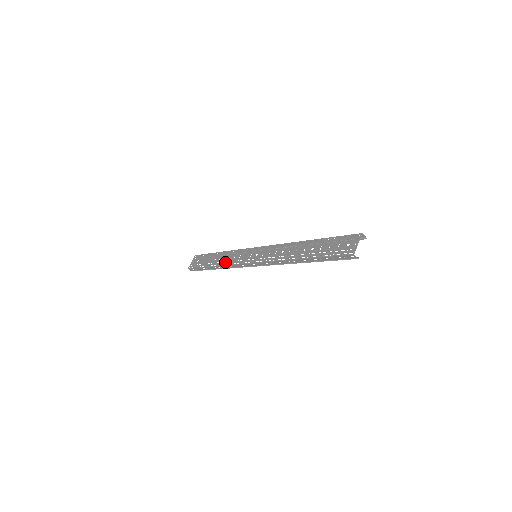
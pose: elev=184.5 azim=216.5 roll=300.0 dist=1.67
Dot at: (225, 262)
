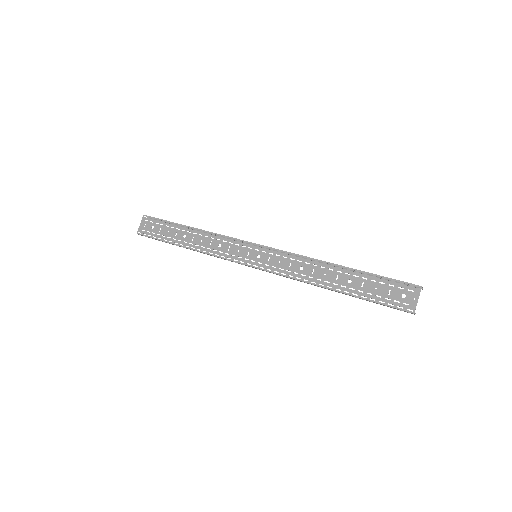
Dot at: (205, 248)
